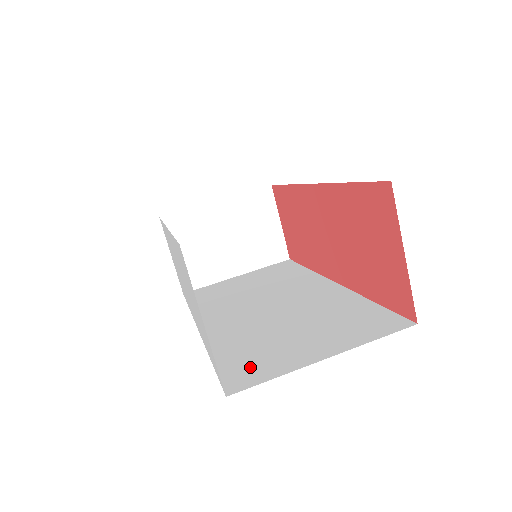
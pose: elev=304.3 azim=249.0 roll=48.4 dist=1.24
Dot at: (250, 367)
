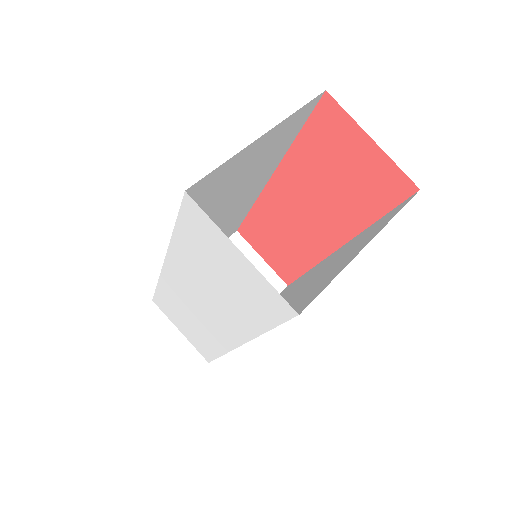
Dot at: (305, 300)
